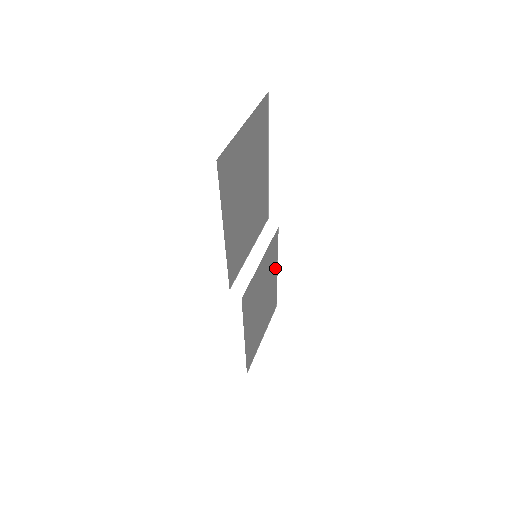
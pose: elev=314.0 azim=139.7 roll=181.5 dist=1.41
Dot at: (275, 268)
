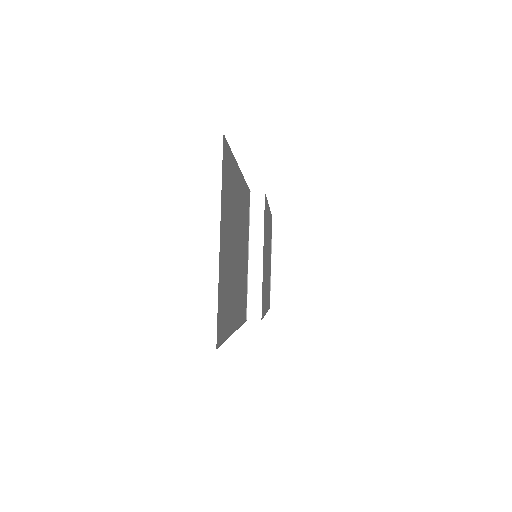
Dot at: (268, 212)
